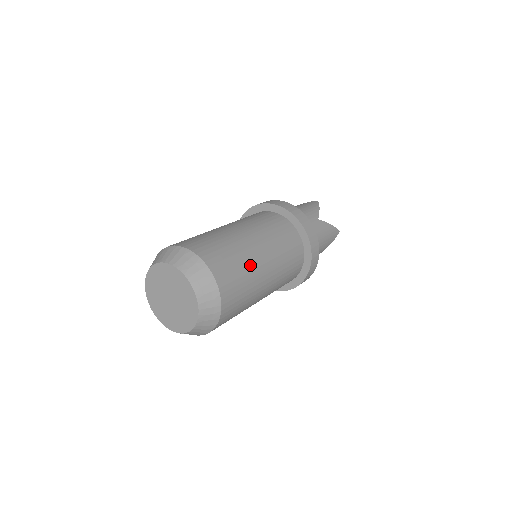
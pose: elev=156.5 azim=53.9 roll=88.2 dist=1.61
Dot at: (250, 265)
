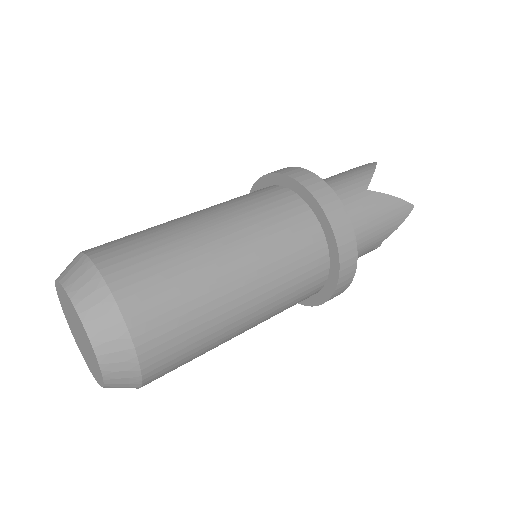
Dot at: (200, 275)
